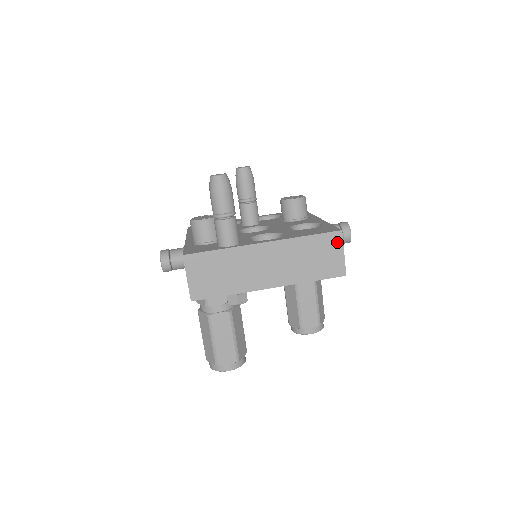
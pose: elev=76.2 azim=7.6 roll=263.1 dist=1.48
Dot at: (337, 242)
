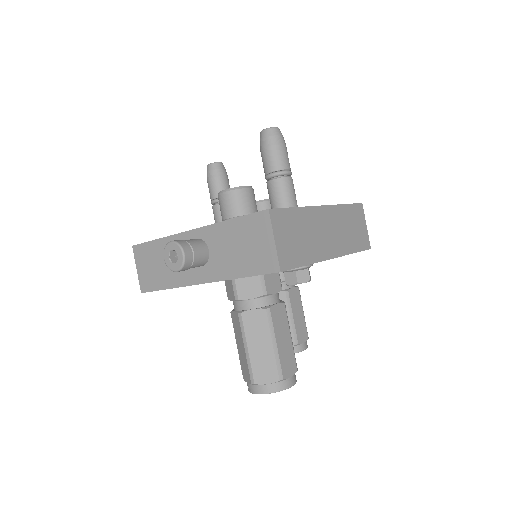
Dot at: (361, 214)
